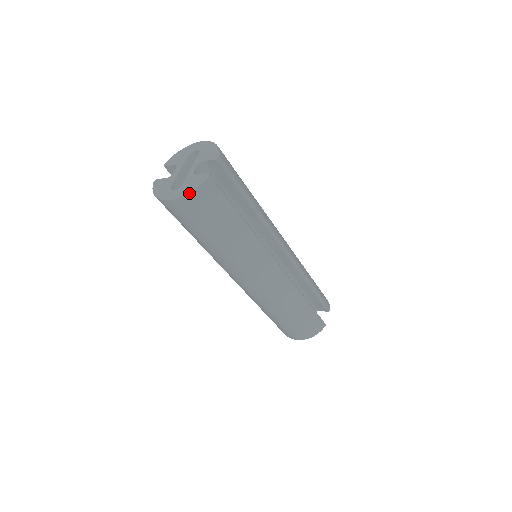
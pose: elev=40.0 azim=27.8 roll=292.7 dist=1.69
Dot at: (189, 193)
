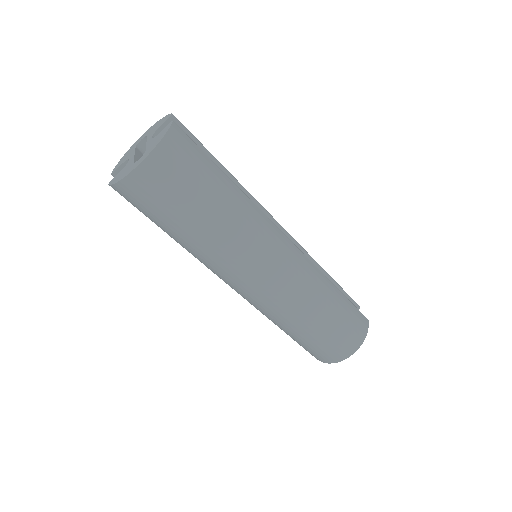
Dot at: (161, 141)
